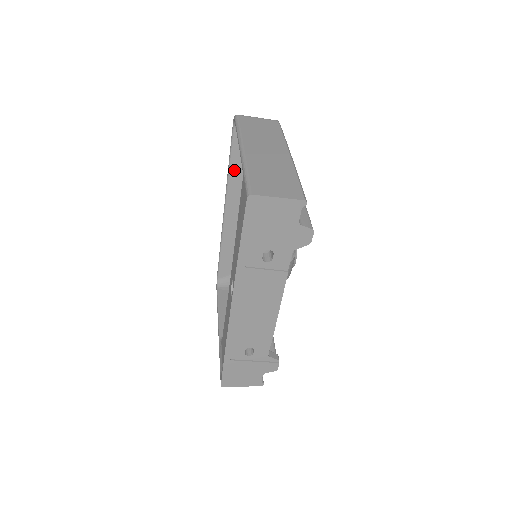
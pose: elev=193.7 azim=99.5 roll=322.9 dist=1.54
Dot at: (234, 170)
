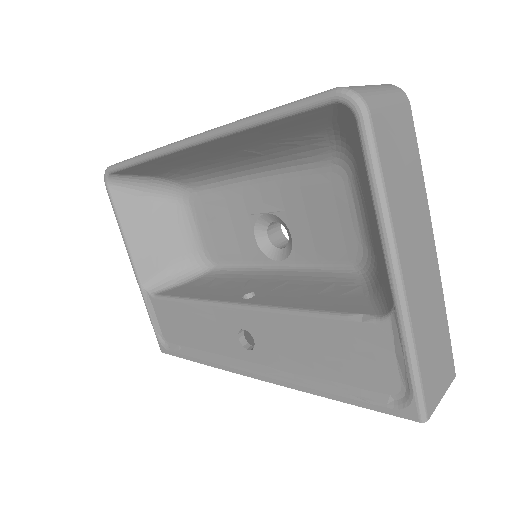
Dot at: (262, 129)
